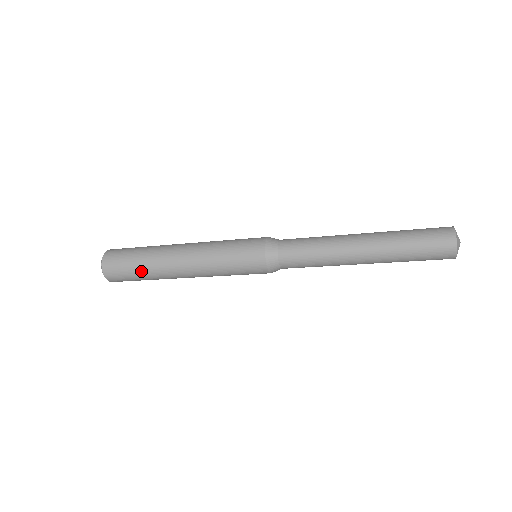
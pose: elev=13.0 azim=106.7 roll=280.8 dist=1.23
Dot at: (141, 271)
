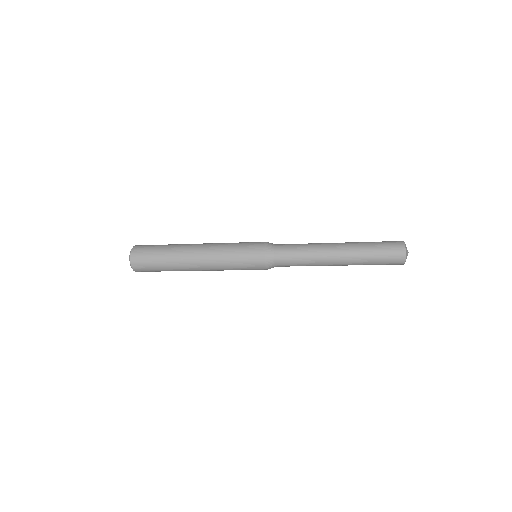
Dot at: (163, 262)
